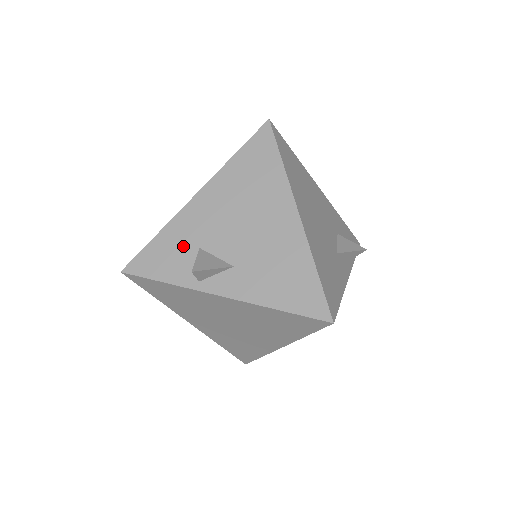
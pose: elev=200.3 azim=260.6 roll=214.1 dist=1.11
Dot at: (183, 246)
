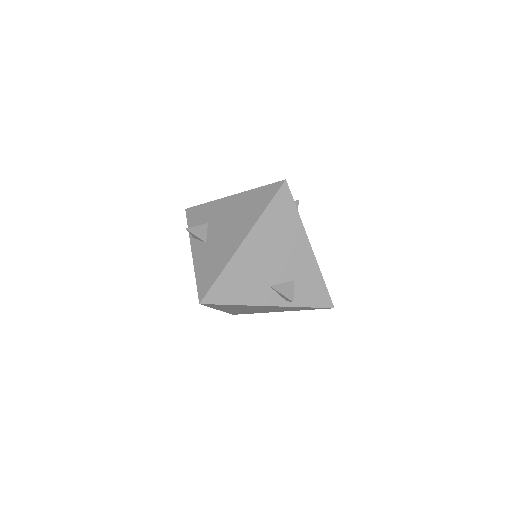
Dot at: (206, 217)
